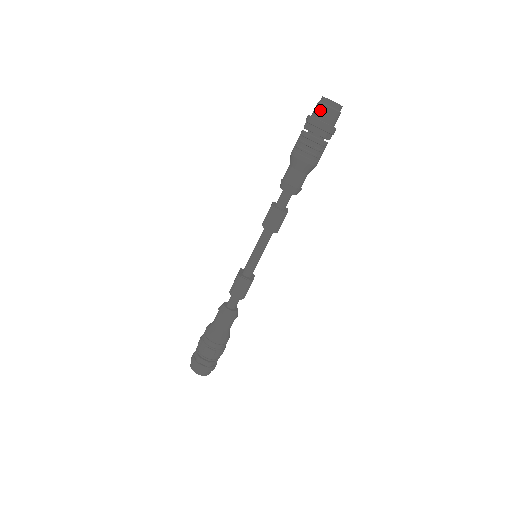
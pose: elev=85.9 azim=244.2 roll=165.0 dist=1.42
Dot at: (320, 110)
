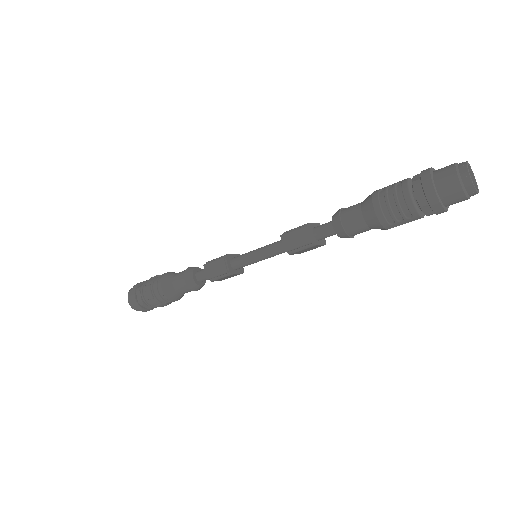
Dot at: (446, 172)
